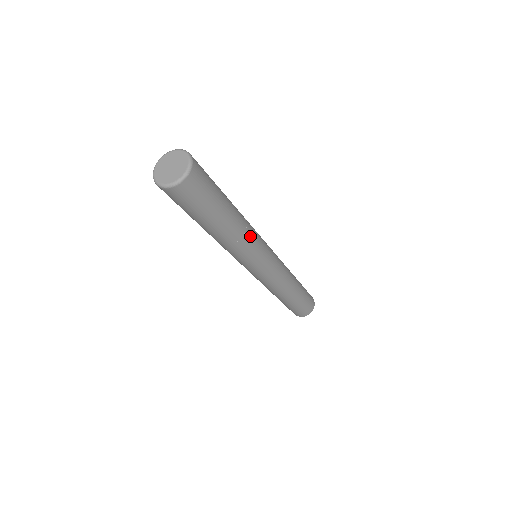
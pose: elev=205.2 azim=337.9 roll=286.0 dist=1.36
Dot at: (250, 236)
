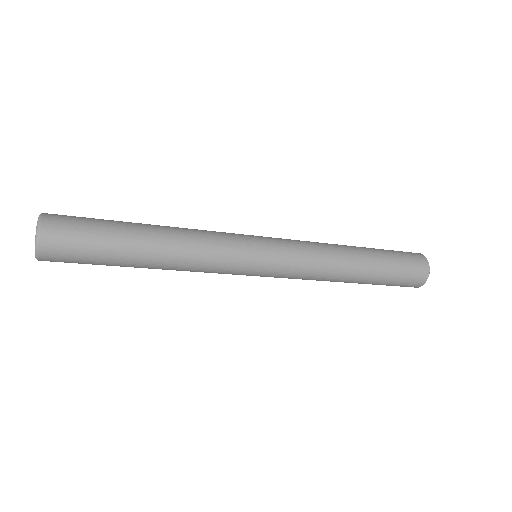
Dot at: (199, 247)
